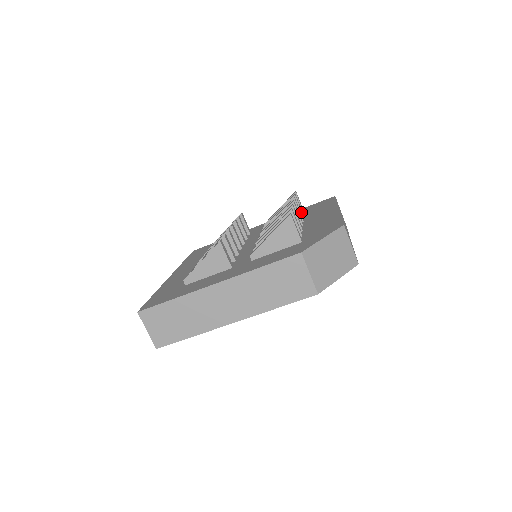
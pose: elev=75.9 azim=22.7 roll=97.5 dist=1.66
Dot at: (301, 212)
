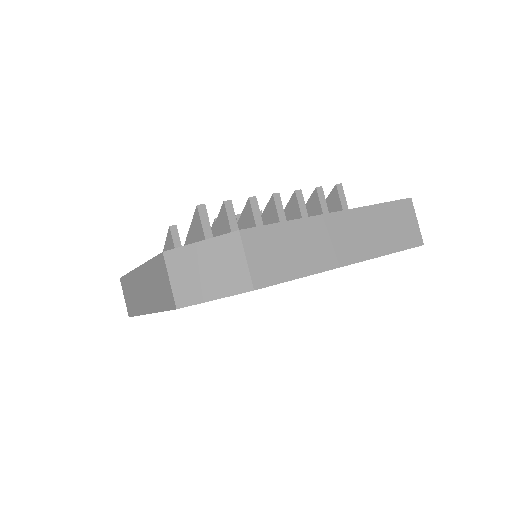
Dot at: (322, 212)
